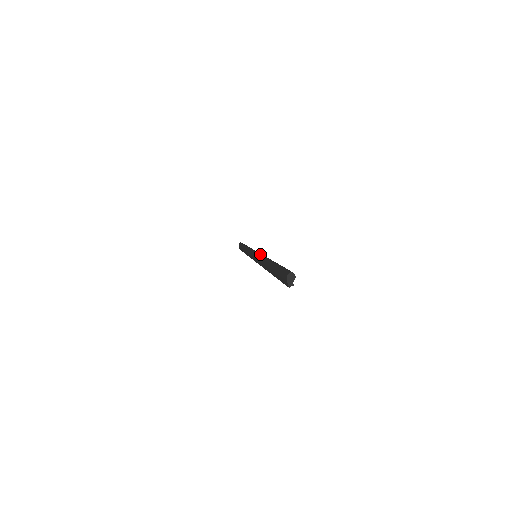
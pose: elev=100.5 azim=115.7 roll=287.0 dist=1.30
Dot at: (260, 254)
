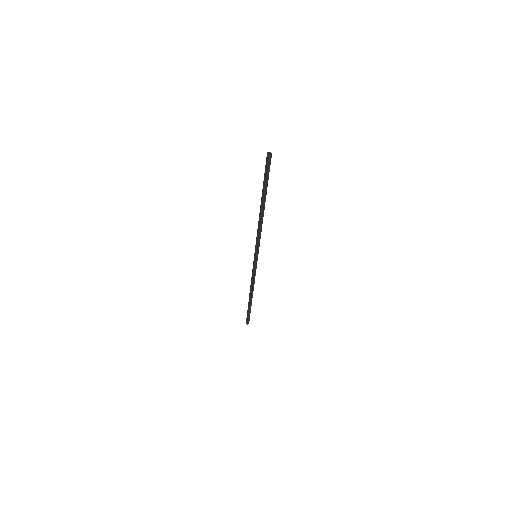
Dot at: occluded
